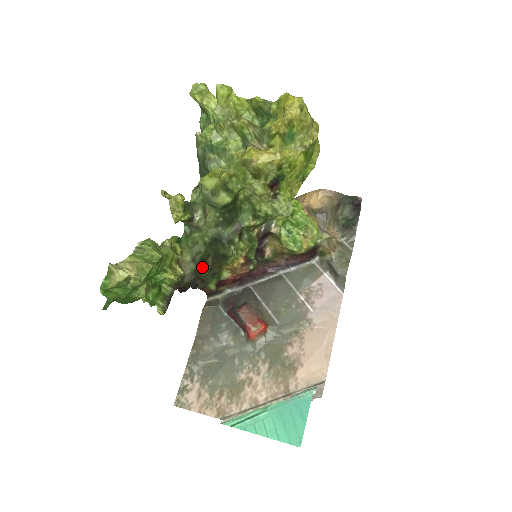
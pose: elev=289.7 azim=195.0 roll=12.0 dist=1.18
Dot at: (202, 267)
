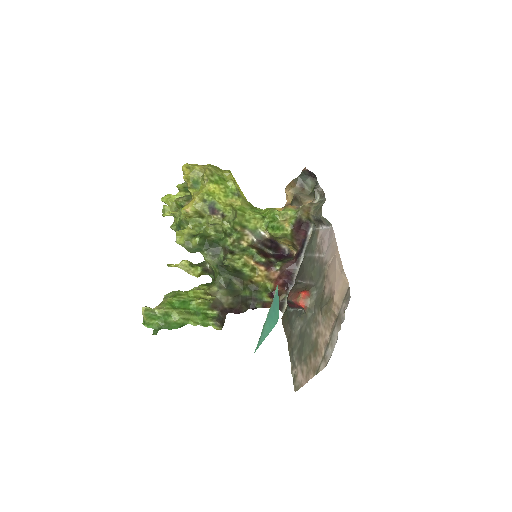
Dot at: (235, 289)
